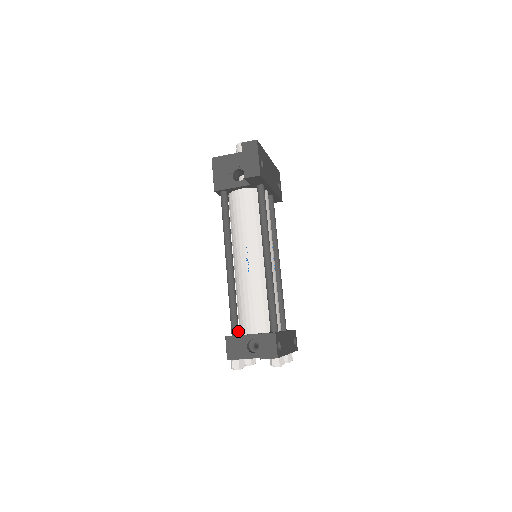
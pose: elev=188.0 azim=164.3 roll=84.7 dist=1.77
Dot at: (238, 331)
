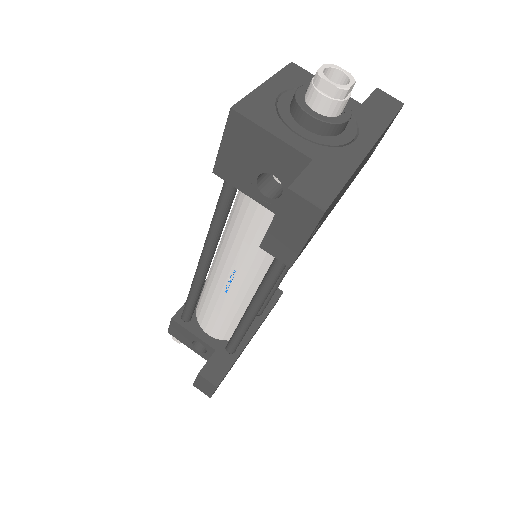
Dot at: (190, 318)
